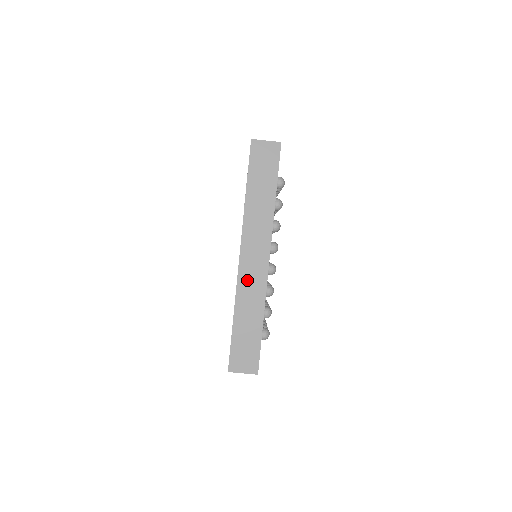
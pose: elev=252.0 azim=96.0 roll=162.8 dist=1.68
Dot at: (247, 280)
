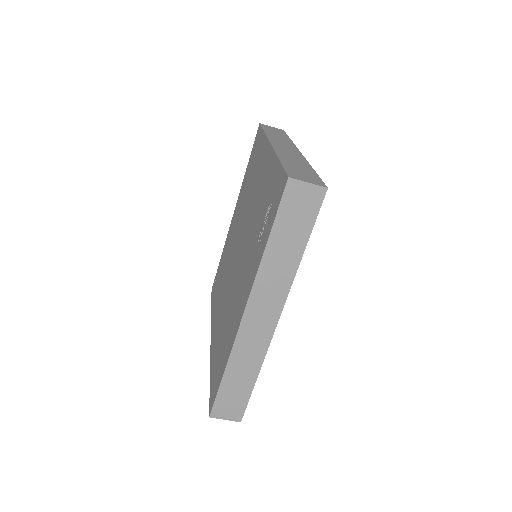
Dot at: (248, 338)
